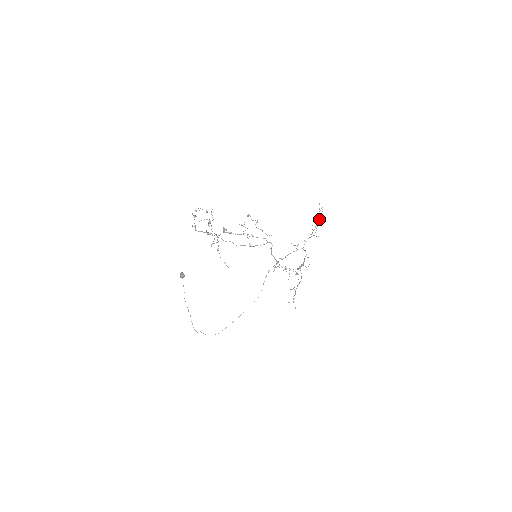
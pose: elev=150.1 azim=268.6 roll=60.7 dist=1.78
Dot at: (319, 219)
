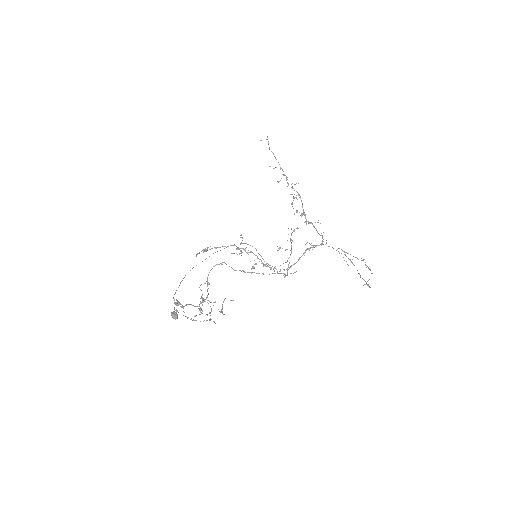
Dot at: occluded
